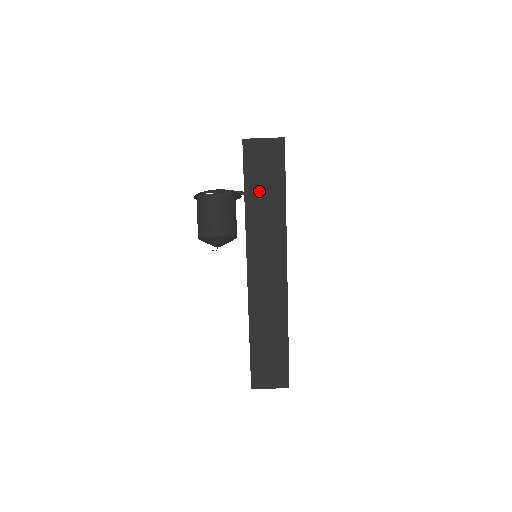
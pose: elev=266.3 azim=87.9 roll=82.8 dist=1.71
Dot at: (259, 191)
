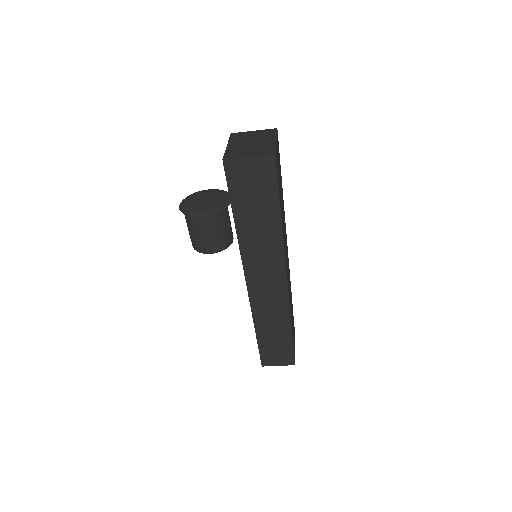
Dot at: (250, 216)
